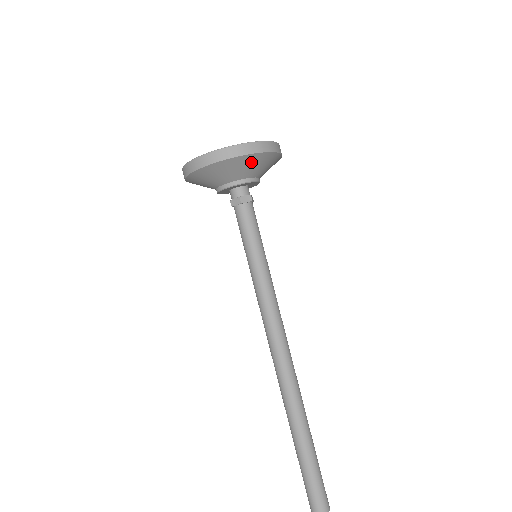
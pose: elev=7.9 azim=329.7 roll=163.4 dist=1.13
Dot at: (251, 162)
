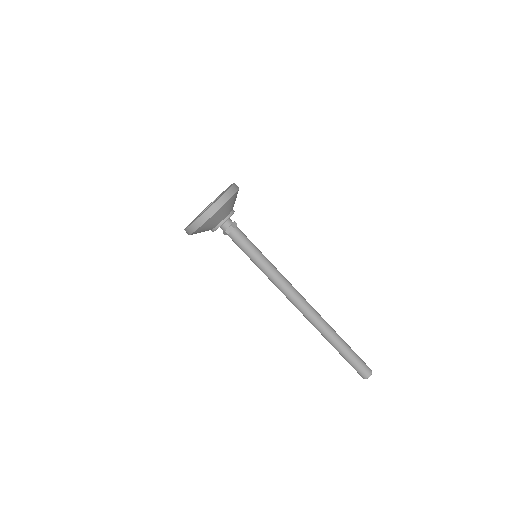
Dot at: (214, 219)
